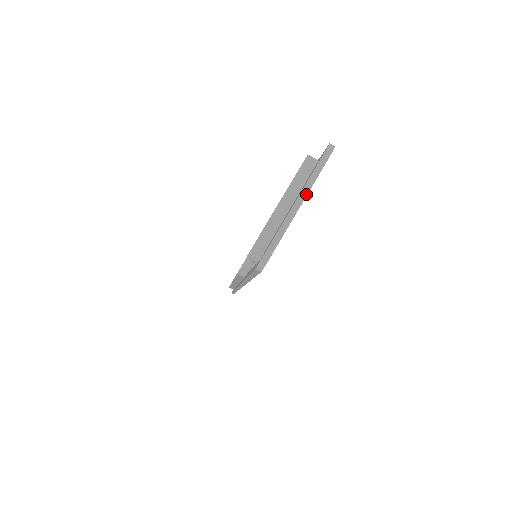
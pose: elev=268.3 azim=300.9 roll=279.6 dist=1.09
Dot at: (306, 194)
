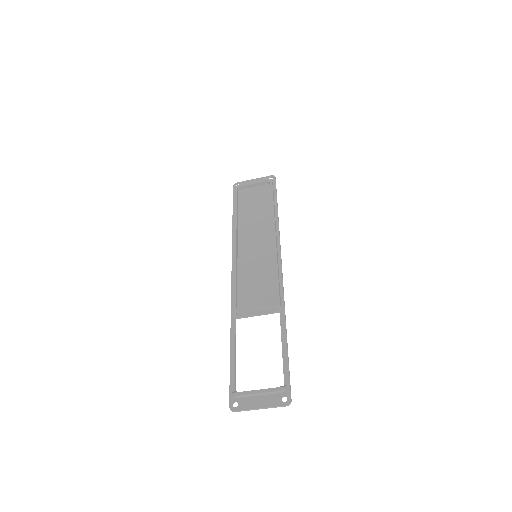
Dot at: (266, 408)
